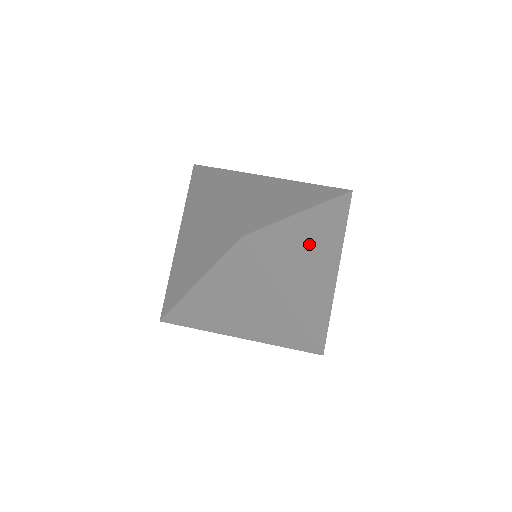
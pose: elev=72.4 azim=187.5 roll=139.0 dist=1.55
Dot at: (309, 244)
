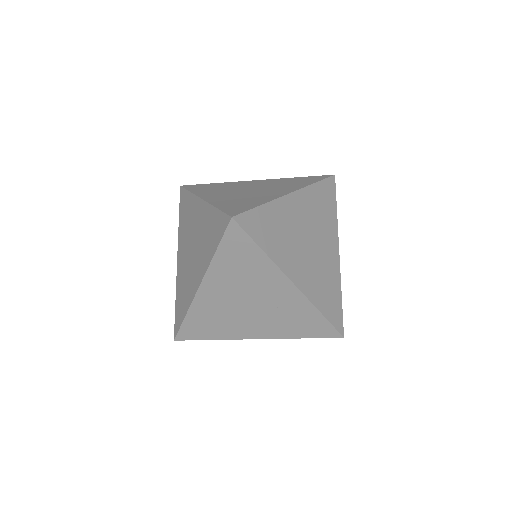
Dot at: (302, 225)
